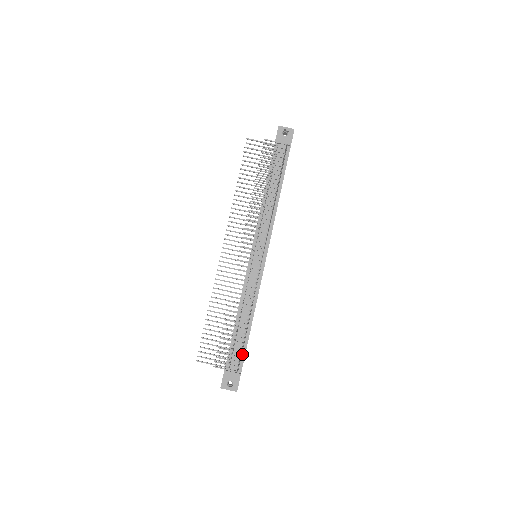
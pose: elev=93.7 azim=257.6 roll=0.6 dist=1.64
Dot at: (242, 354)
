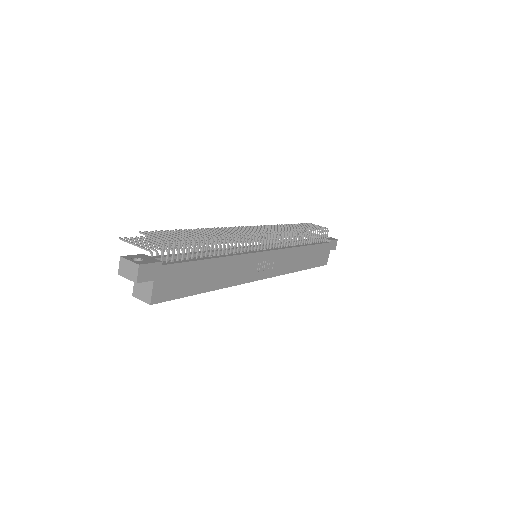
Dot at: (180, 261)
